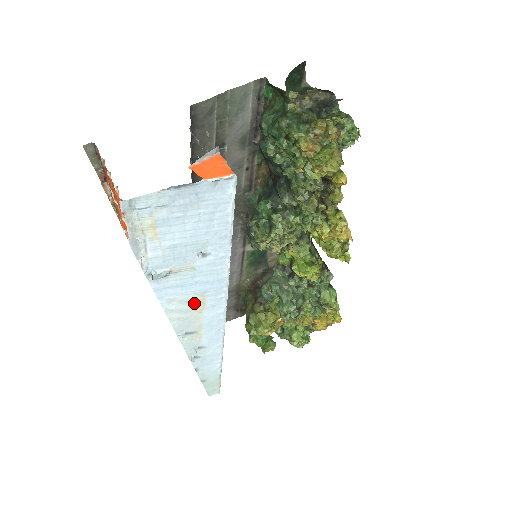
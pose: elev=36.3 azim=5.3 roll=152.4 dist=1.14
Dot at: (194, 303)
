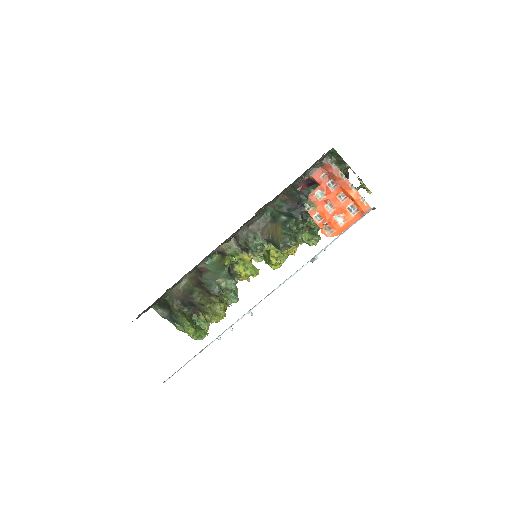
Dot at: occluded
